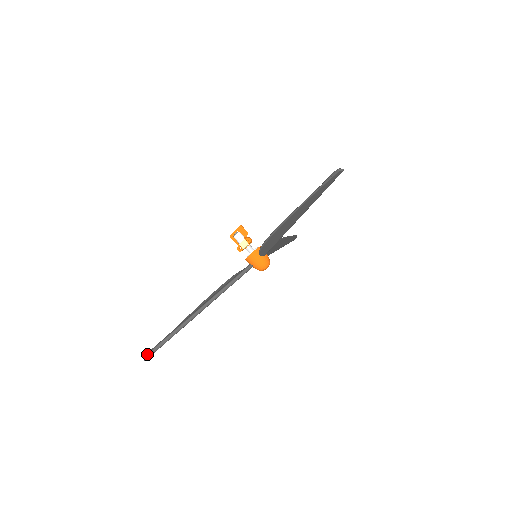
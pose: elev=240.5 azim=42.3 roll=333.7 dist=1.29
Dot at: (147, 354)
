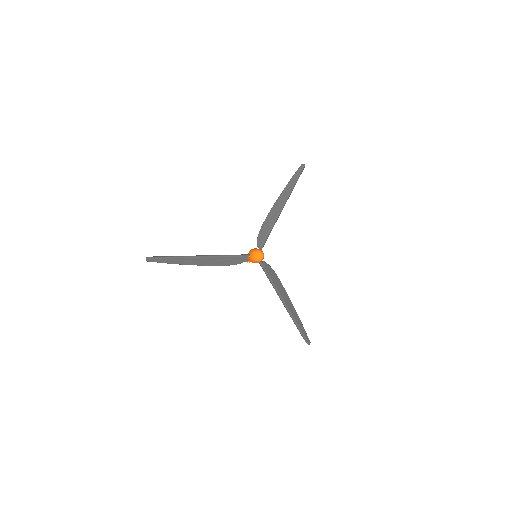
Dot at: (150, 259)
